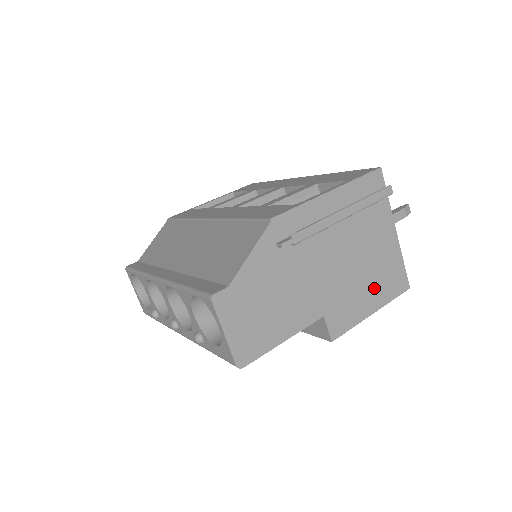
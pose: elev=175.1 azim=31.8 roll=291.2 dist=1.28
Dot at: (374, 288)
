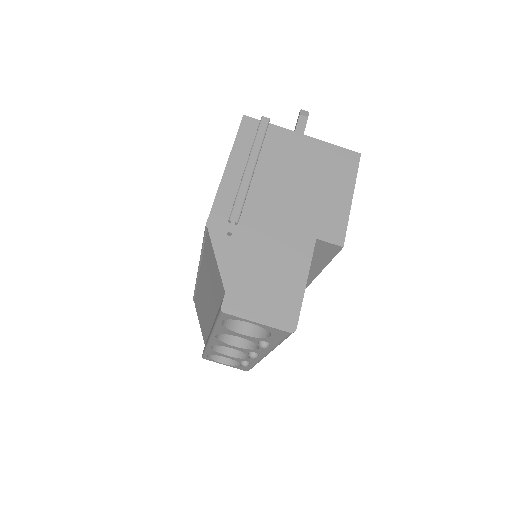
Dot at: (332, 183)
